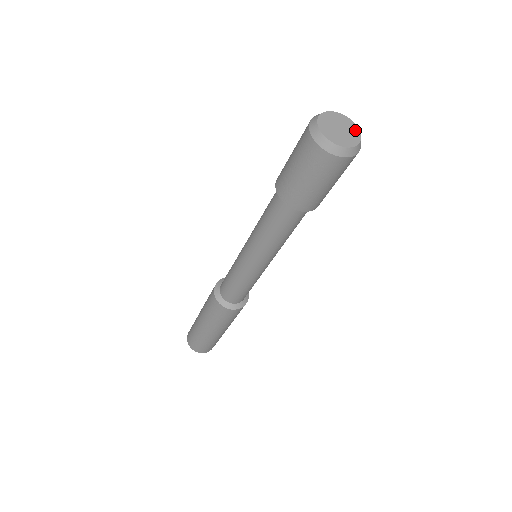
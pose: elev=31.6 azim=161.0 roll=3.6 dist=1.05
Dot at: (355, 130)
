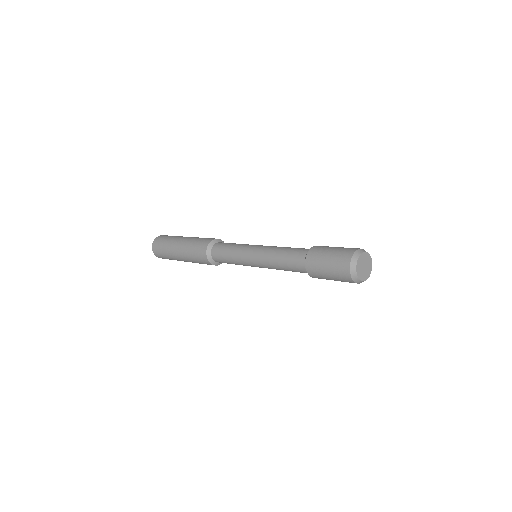
Dot at: (370, 261)
